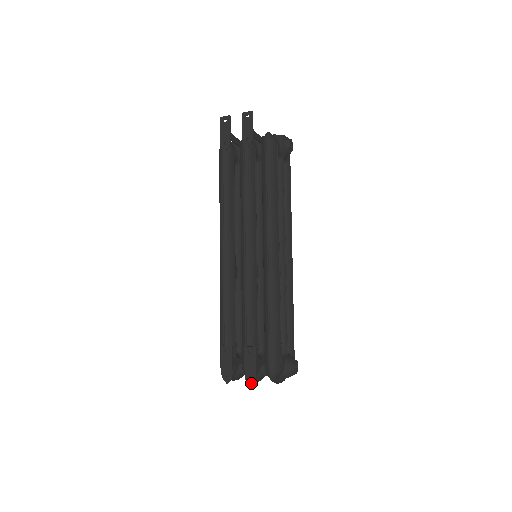
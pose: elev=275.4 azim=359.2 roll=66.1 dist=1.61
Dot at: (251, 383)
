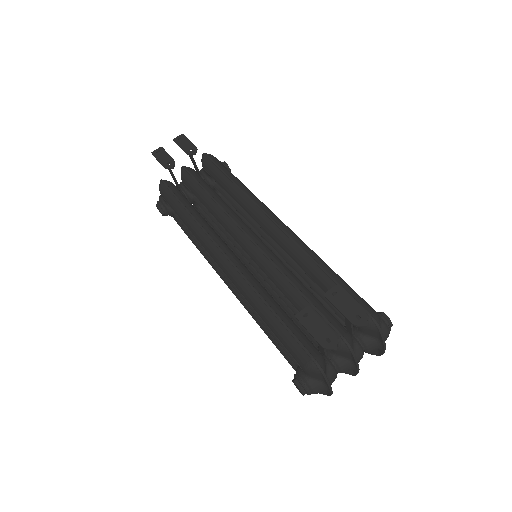
Dot at: (365, 323)
